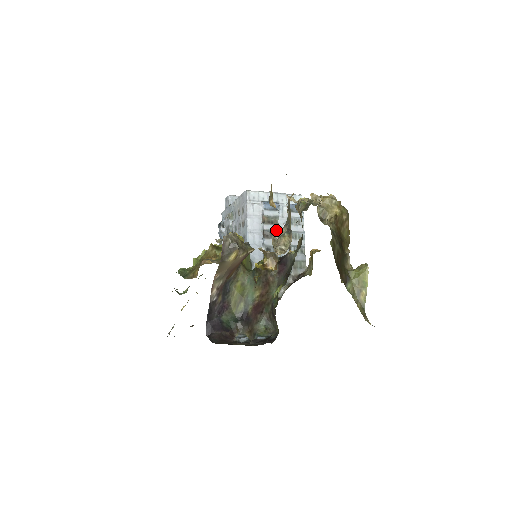
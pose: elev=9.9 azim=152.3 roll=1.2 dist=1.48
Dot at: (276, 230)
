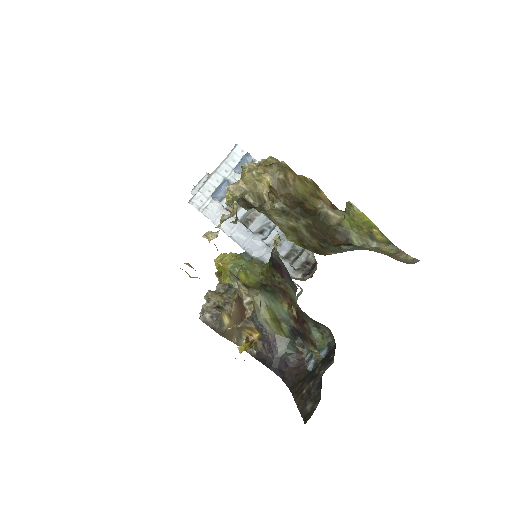
Dot at: occluded
